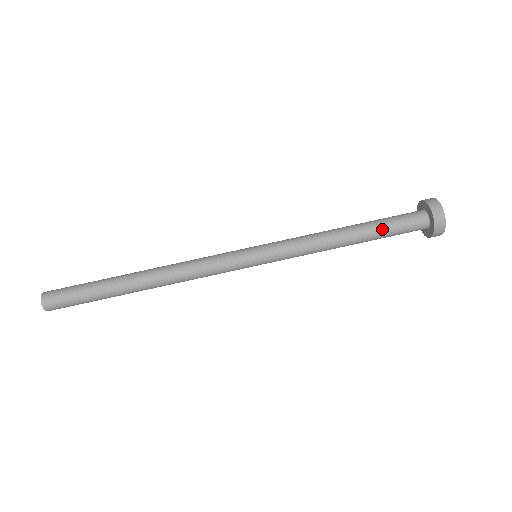
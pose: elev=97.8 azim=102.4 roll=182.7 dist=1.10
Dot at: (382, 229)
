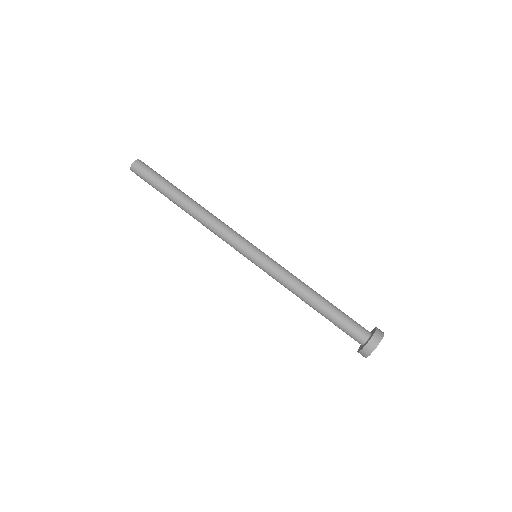
Dot at: (337, 315)
